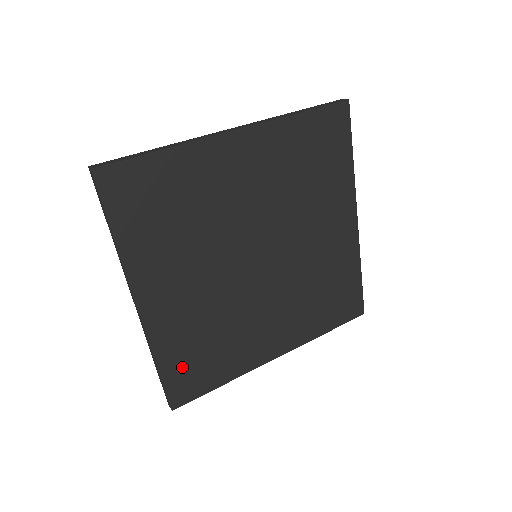
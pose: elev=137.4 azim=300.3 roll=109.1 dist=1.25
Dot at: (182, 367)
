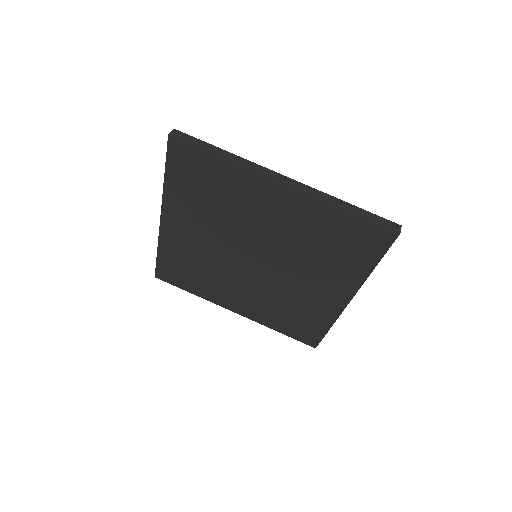
Dot at: (171, 265)
